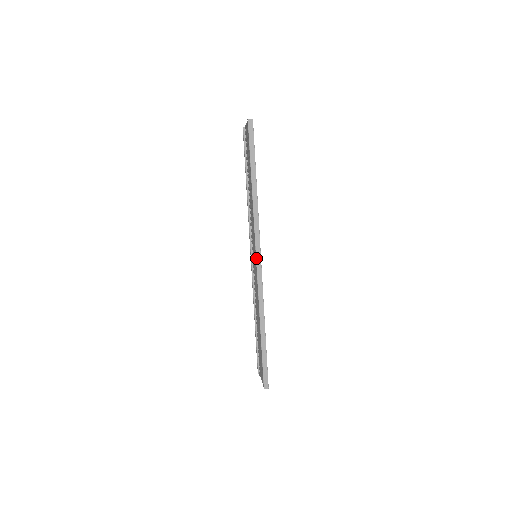
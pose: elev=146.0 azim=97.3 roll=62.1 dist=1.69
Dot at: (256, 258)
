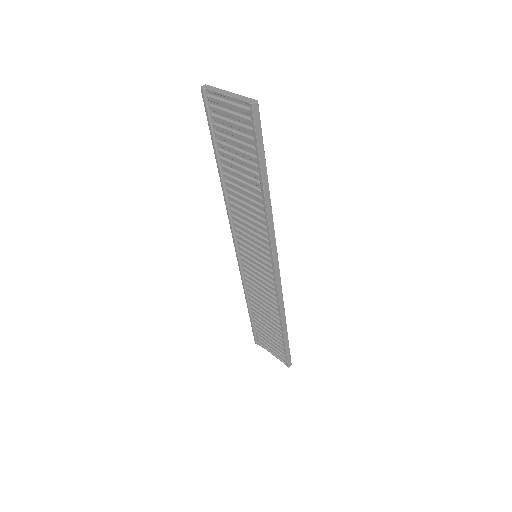
Dot at: (275, 270)
